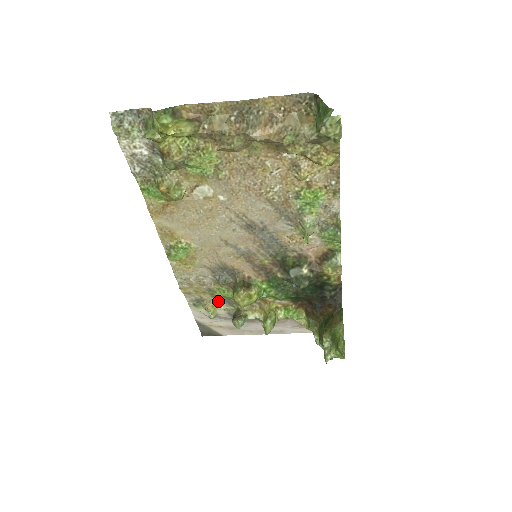
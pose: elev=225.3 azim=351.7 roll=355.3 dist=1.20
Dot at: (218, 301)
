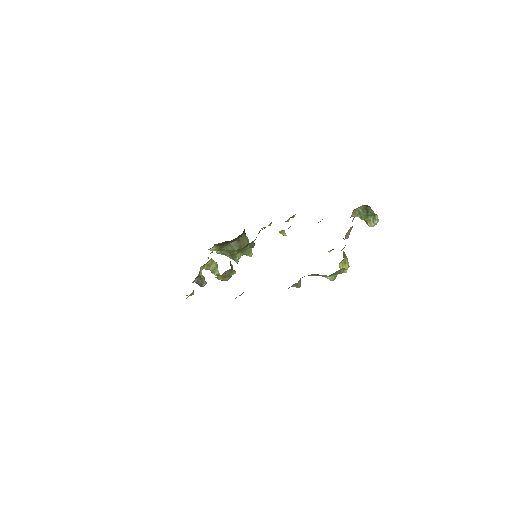
Dot at: occluded
